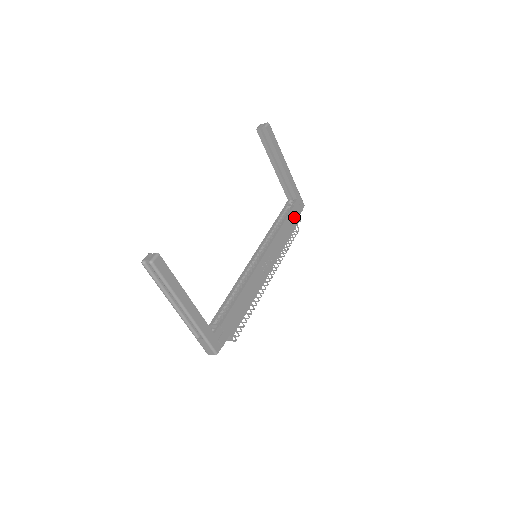
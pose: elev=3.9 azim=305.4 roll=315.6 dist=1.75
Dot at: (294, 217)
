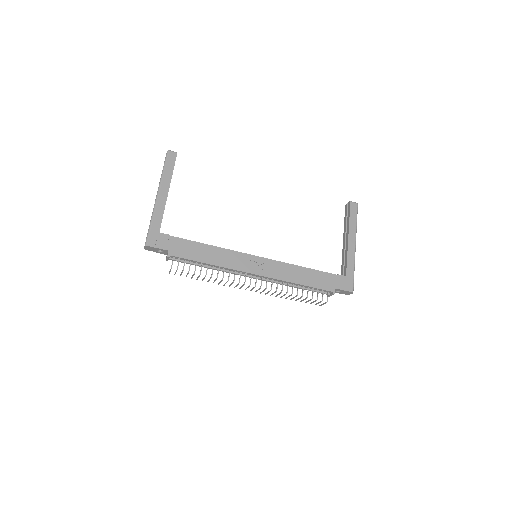
Dot at: (328, 281)
